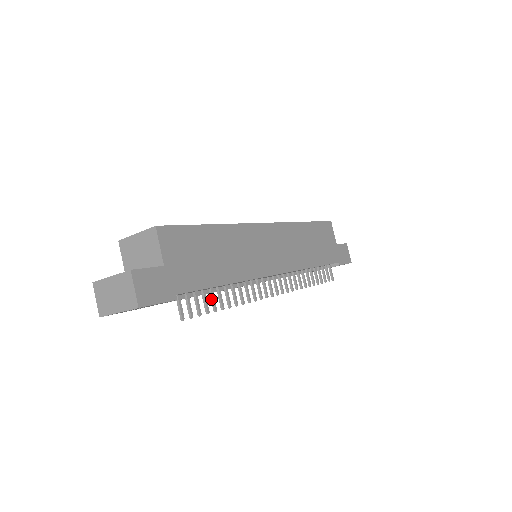
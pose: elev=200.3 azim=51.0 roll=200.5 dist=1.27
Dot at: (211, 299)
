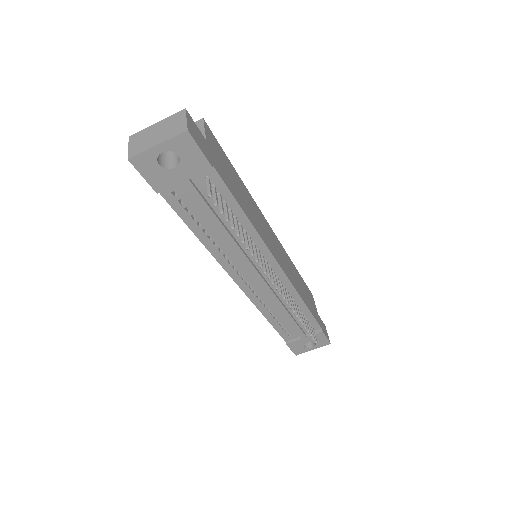
Dot at: (230, 218)
